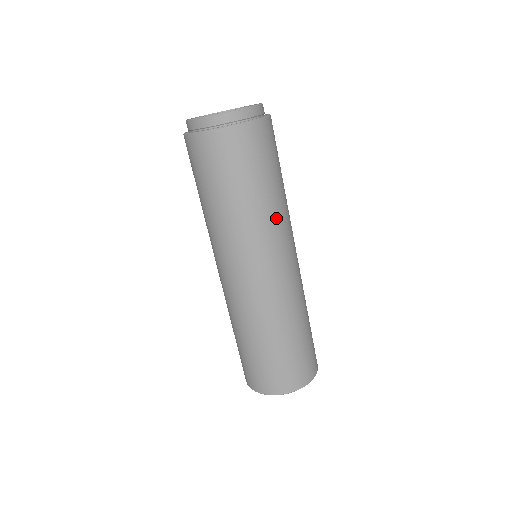
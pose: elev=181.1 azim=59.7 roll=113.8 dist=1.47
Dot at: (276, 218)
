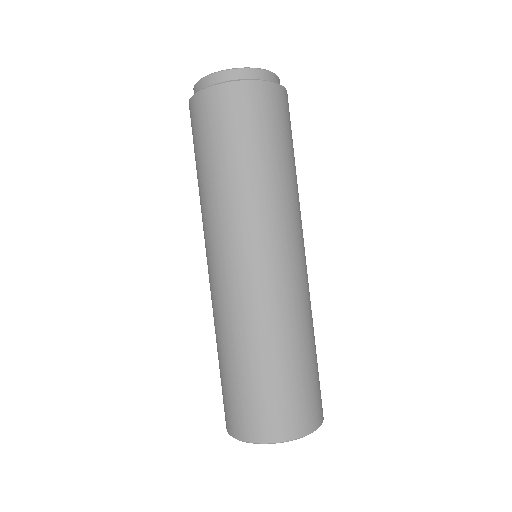
Dot at: (294, 197)
